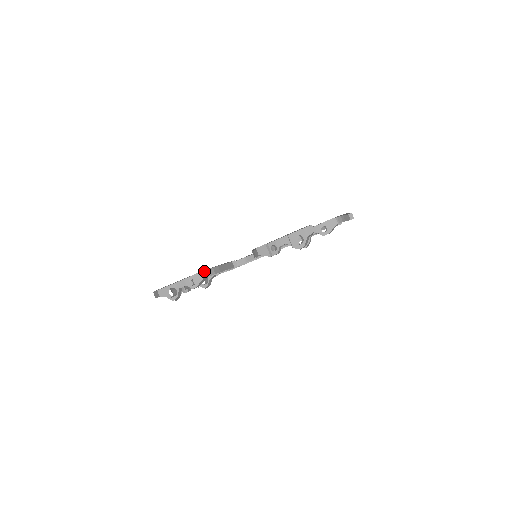
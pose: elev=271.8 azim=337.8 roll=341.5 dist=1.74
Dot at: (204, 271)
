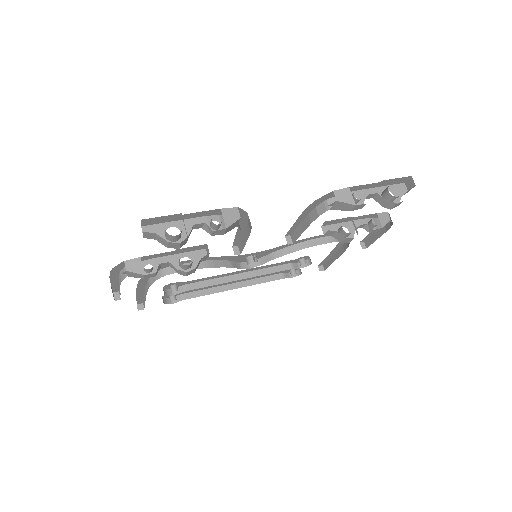
Dot at: occluded
